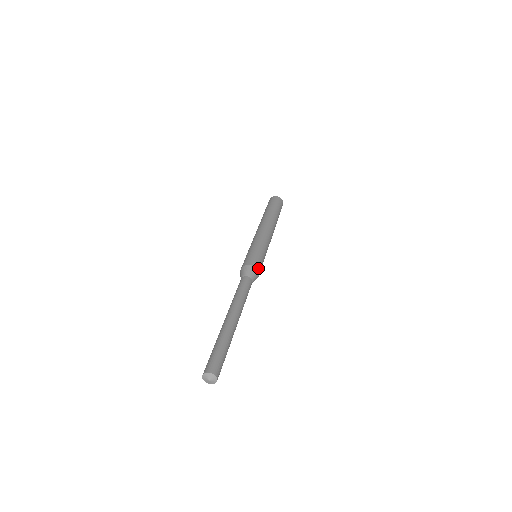
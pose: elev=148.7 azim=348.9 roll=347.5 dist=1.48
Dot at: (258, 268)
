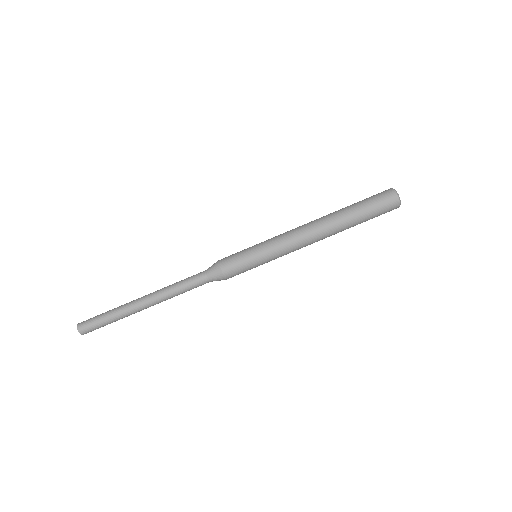
Dot at: (226, 272)
